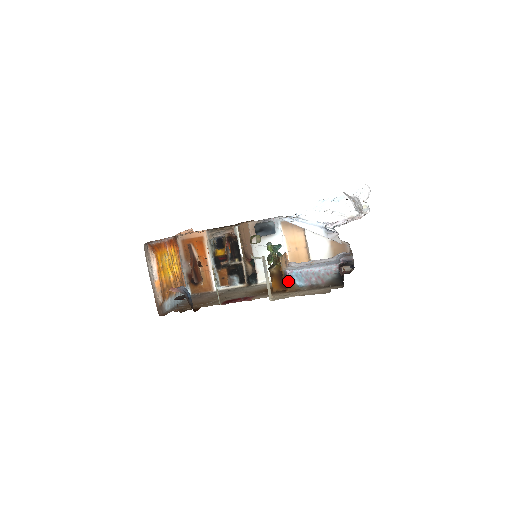
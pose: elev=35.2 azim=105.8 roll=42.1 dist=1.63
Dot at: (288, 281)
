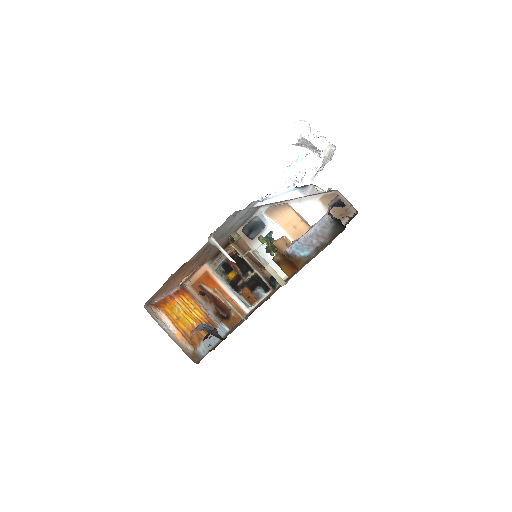
Dot at: (293, 259)
